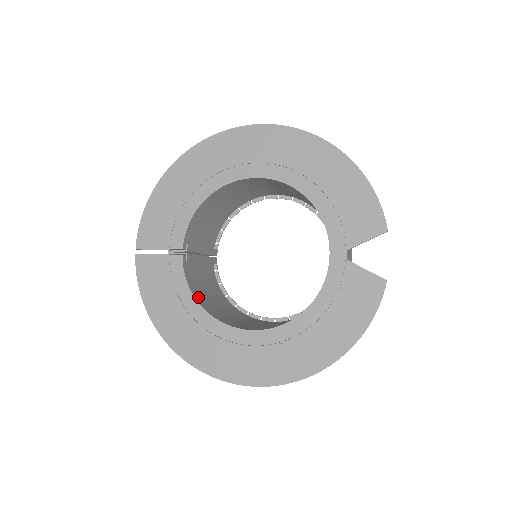
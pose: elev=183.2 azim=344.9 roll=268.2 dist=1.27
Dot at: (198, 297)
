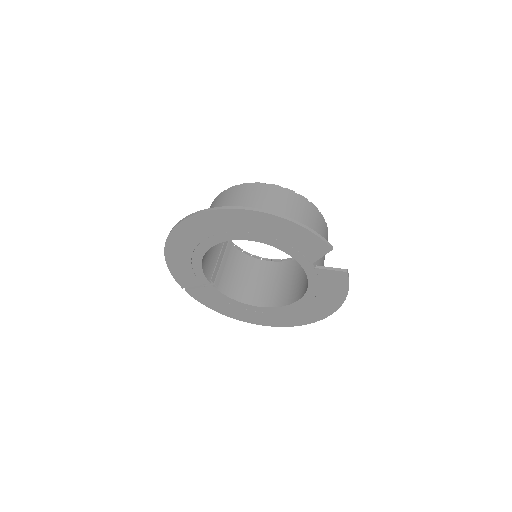
Dot at: (238, 296)
